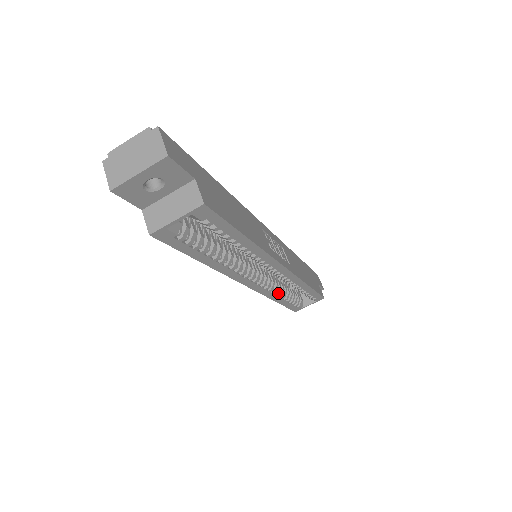
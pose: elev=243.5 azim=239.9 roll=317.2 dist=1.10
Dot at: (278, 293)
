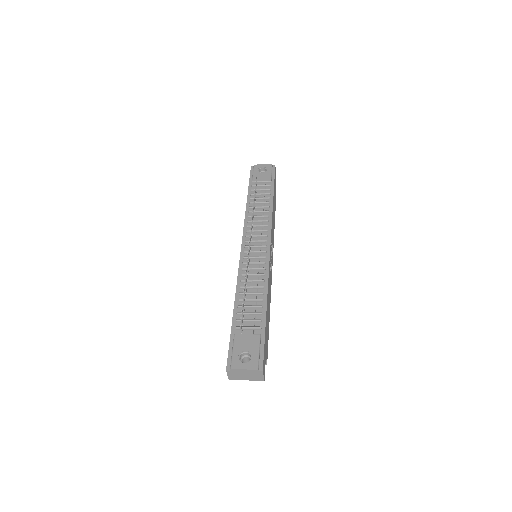
Dot at: occluded
